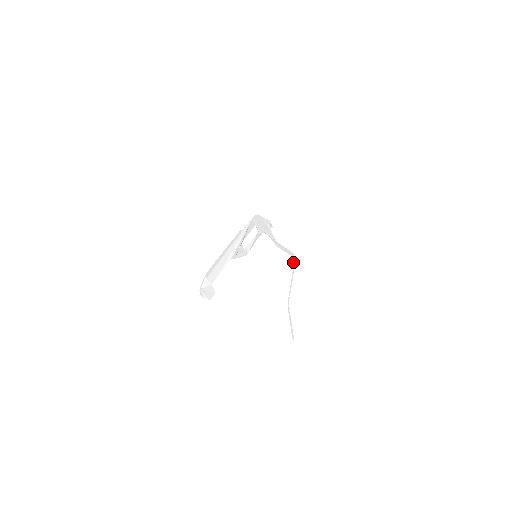
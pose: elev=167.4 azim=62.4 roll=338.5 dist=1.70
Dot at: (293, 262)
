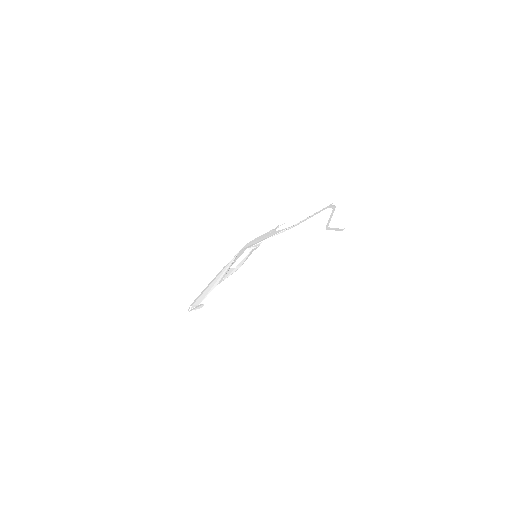
Dot at: (332, 207)
